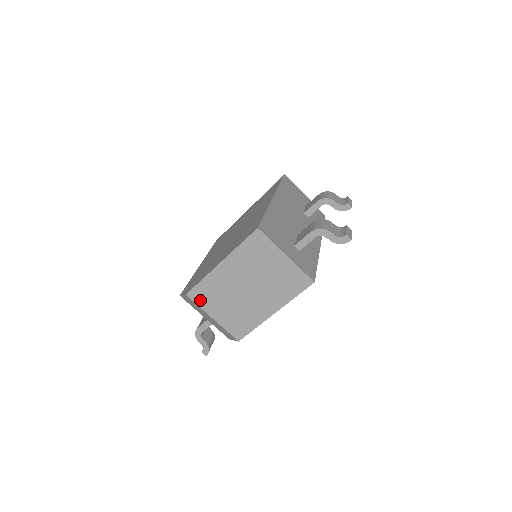
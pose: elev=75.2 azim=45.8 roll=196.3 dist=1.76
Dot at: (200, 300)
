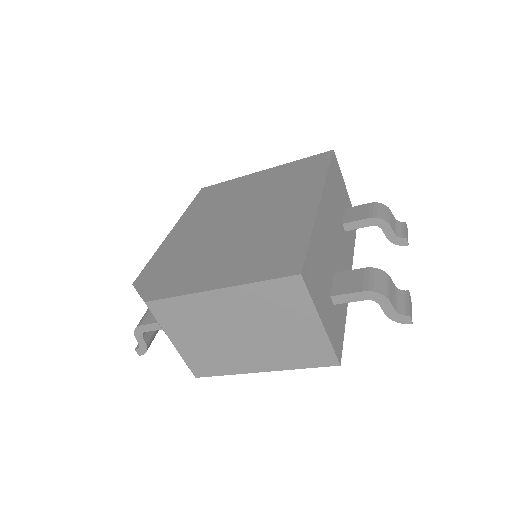
Dot at: (163, 316)
